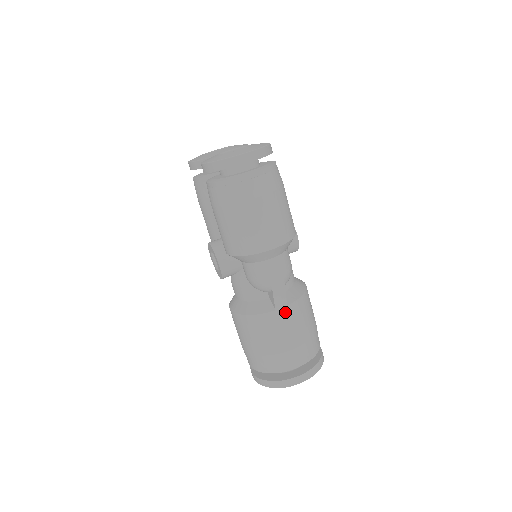
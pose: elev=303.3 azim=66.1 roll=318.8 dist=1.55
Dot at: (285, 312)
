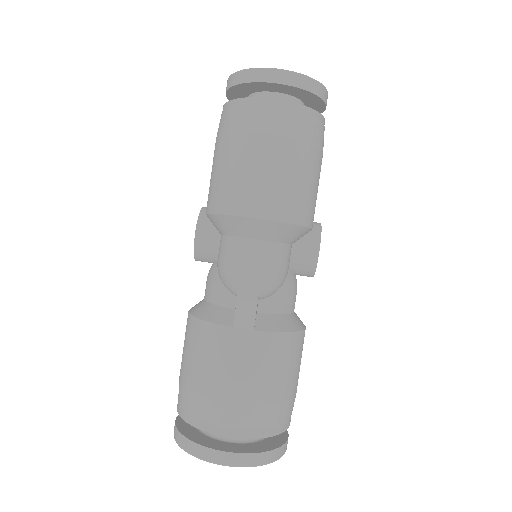
Dot at: (246, 338)
